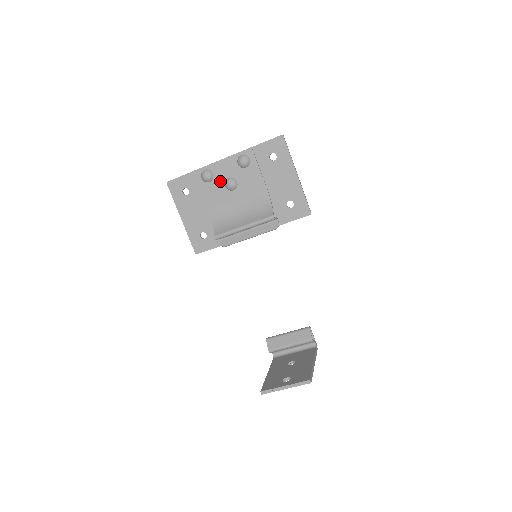
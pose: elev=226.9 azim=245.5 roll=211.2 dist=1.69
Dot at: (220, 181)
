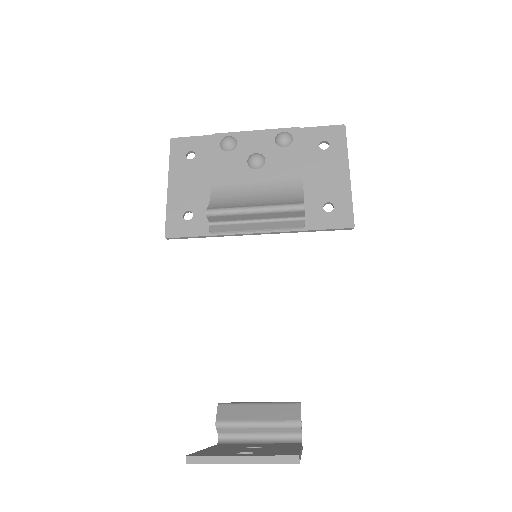
Dot at: (243, 154)
